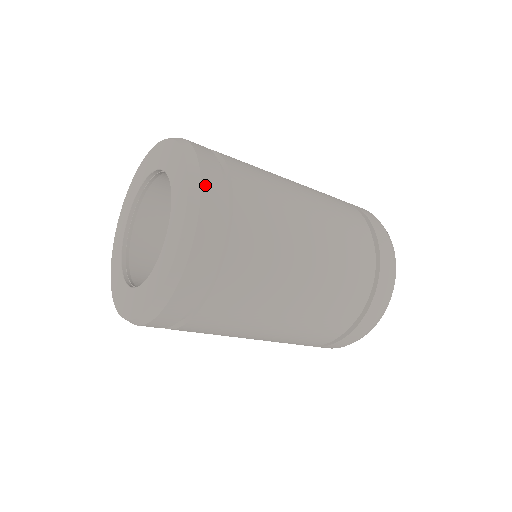
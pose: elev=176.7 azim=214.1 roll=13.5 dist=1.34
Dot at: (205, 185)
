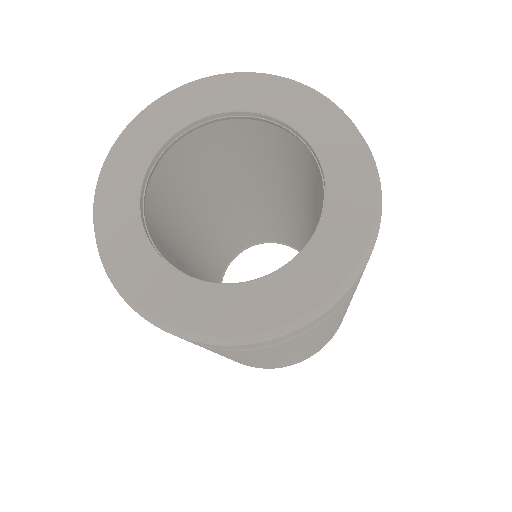
Dot at: occluded
